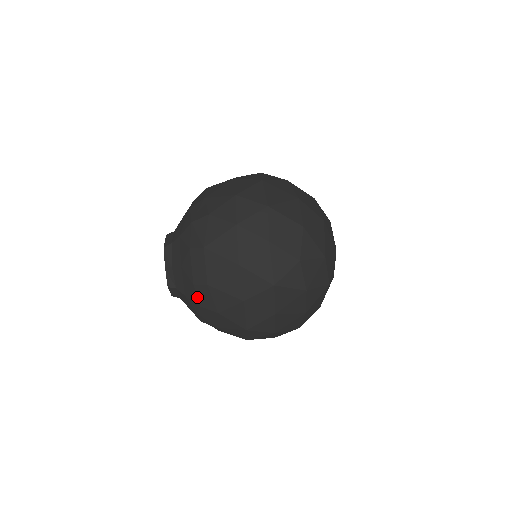
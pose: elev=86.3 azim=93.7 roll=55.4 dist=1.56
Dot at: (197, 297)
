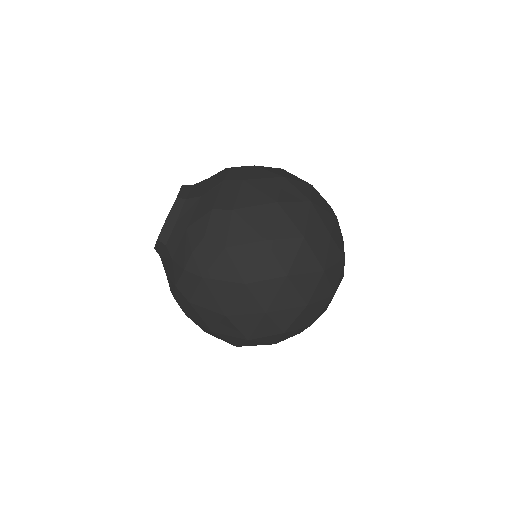
Dot at: (208, 225)
